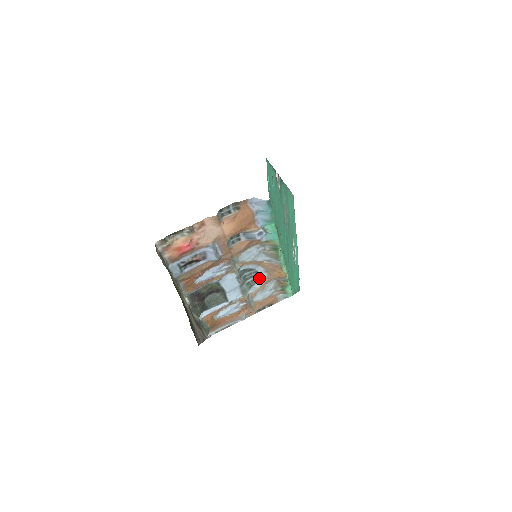
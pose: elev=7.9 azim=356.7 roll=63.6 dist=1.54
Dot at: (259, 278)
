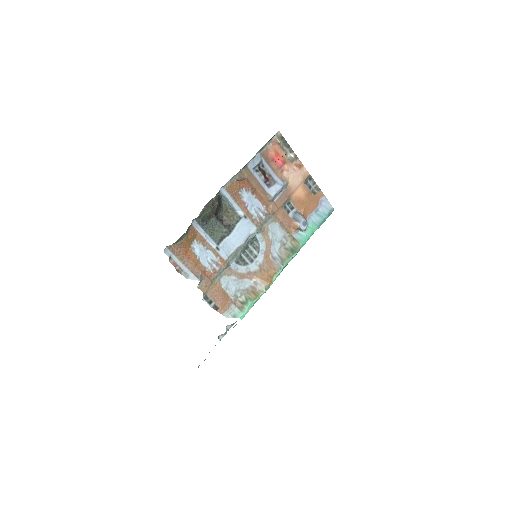
Dot at: (249, 265)
